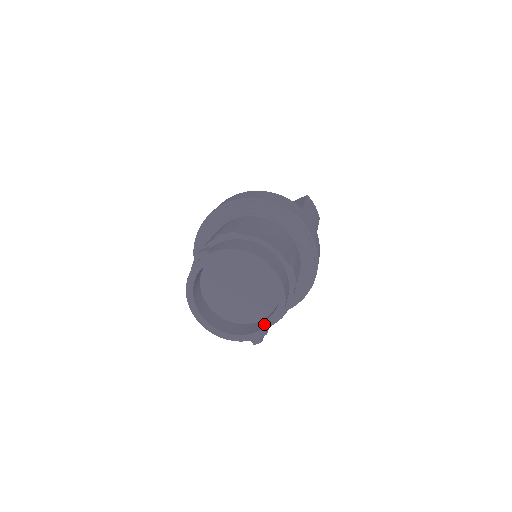
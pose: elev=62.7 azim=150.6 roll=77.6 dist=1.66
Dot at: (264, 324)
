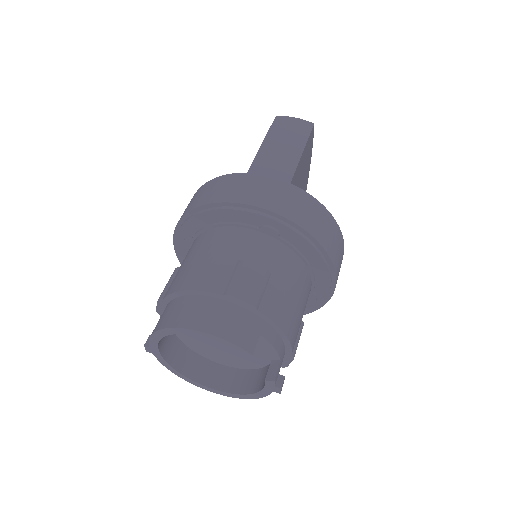
Dot at: (272, 364)
